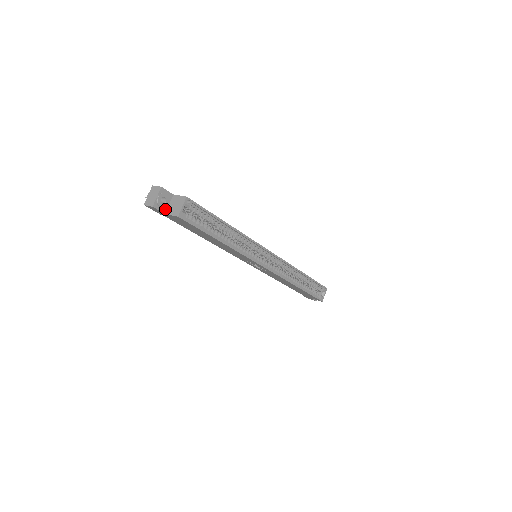
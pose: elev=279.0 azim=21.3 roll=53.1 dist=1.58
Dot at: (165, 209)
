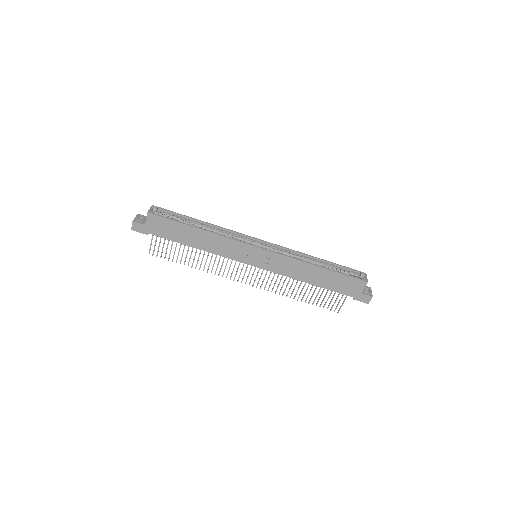
Dot at: (144, 223)
